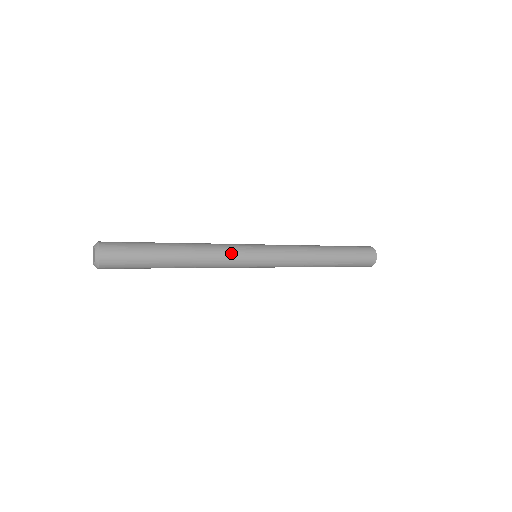
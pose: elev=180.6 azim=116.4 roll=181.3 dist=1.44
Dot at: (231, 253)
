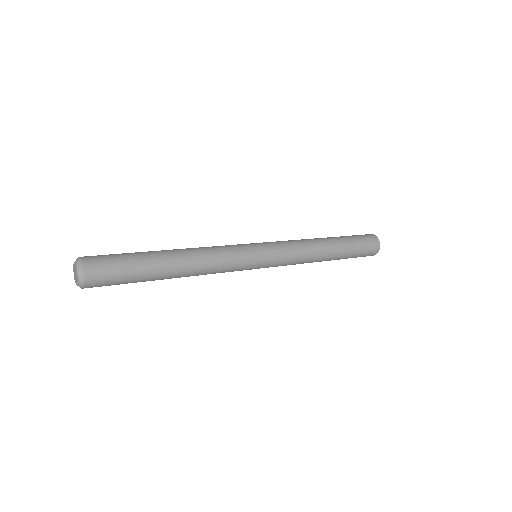
Dot at: (231, 260)
